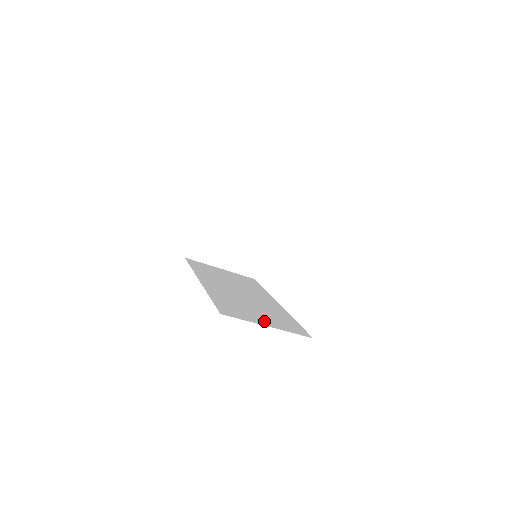
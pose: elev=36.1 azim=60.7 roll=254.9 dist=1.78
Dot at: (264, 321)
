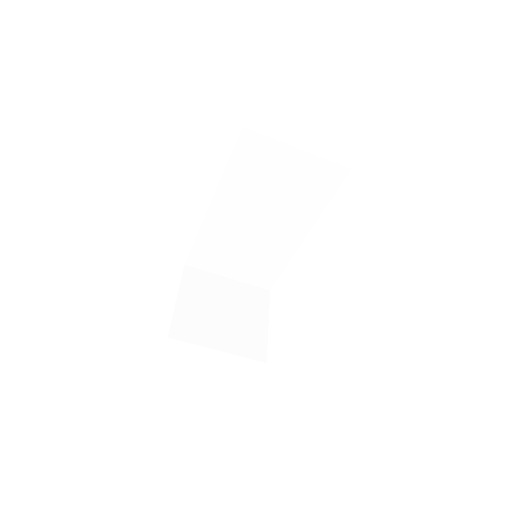
Dot at: occluded
